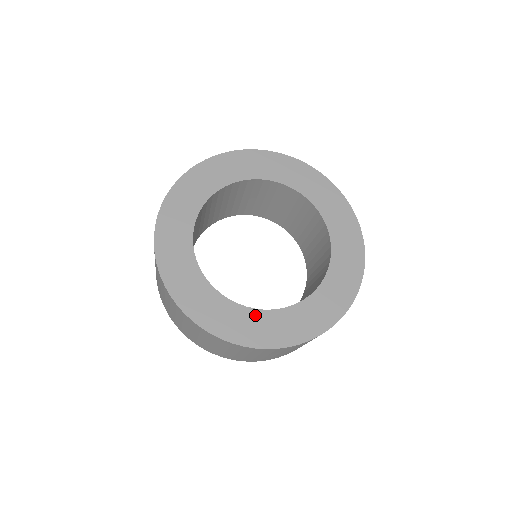
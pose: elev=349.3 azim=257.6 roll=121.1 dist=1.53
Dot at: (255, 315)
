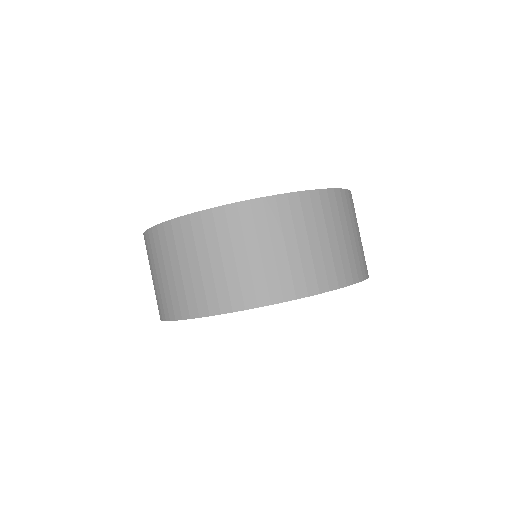
Dot at: occluded
